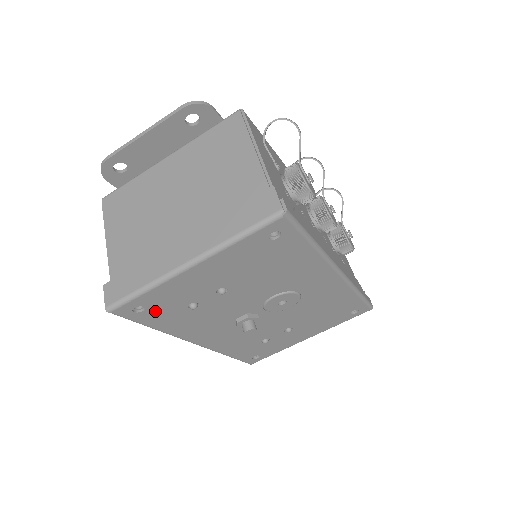
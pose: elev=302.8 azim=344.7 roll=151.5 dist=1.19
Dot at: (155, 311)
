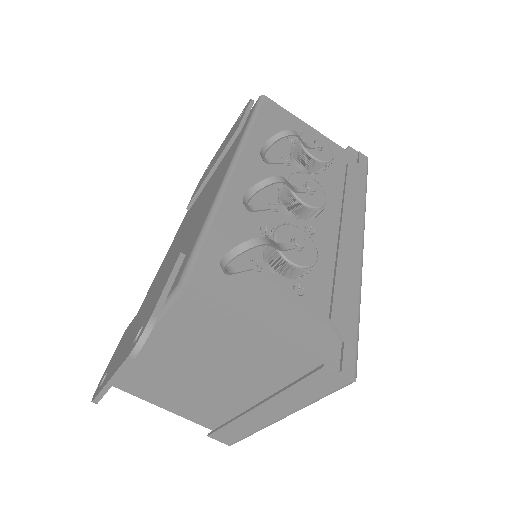
Dot at: occluded
